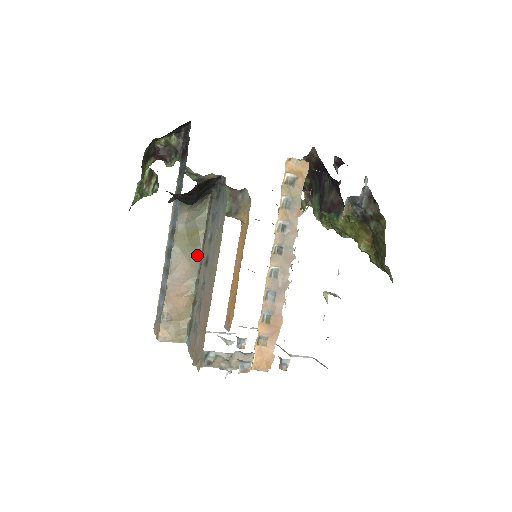
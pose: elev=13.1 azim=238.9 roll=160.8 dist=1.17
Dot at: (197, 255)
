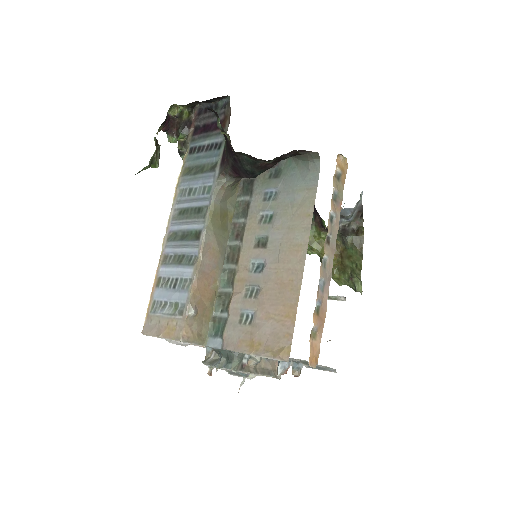
Dot at: (225, 241)
